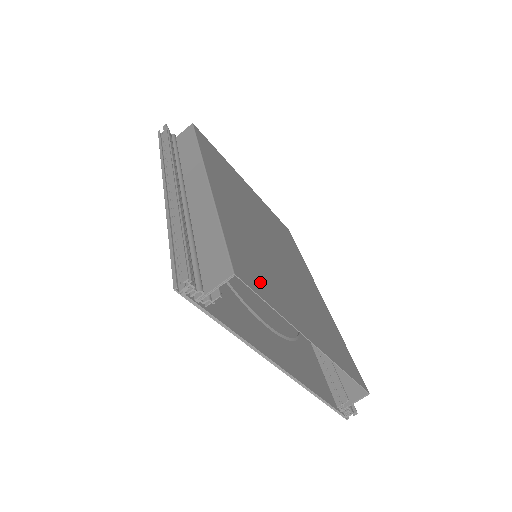
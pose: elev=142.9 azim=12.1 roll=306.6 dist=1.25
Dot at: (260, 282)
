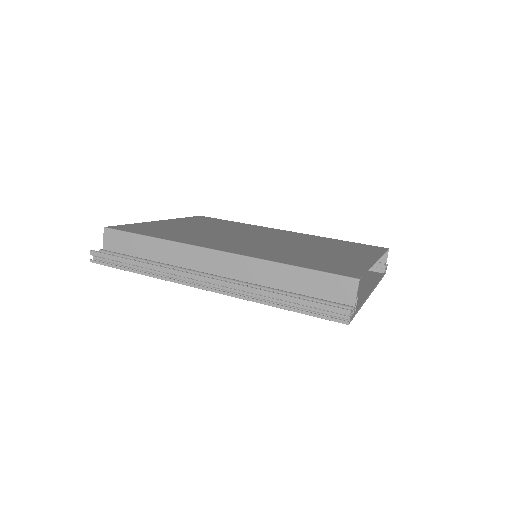
Dot at: (342, 266)
